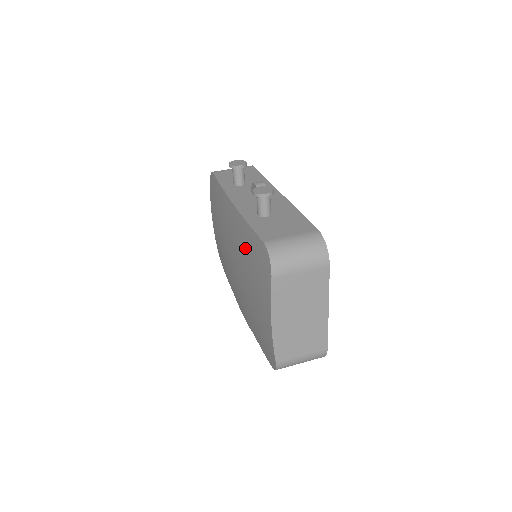
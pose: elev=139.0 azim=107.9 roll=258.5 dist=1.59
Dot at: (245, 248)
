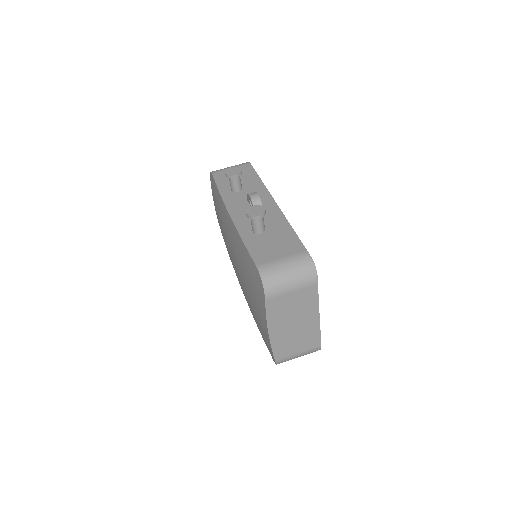
Dot at: (243, 262)
